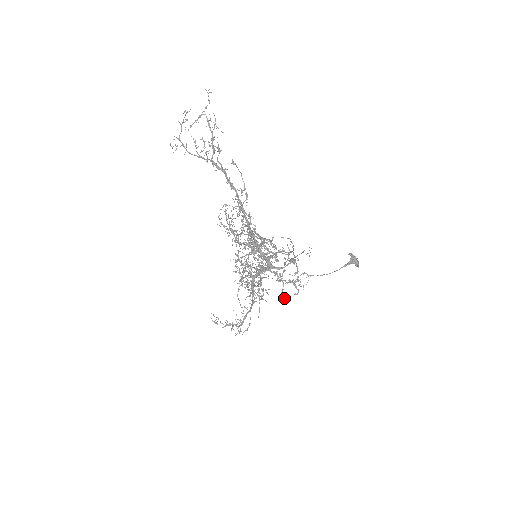
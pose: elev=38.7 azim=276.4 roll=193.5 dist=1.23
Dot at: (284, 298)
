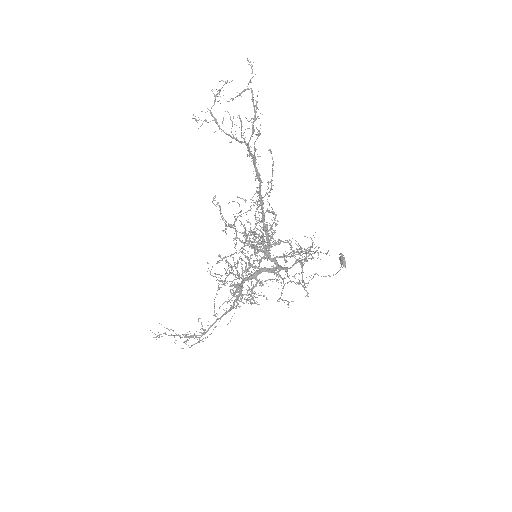
Dot at: occluded
